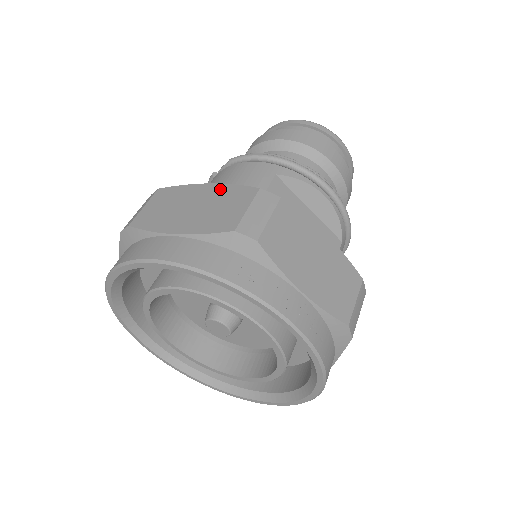
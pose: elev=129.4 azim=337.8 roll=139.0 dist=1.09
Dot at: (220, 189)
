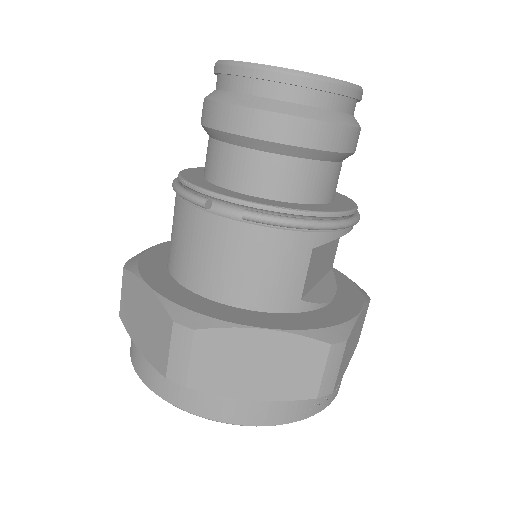
Dot at: (284, 341)
